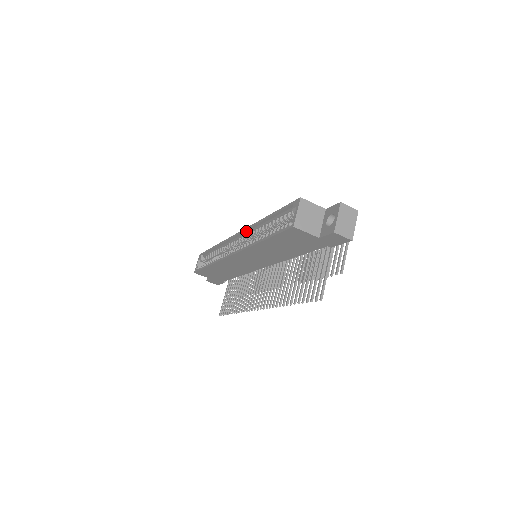
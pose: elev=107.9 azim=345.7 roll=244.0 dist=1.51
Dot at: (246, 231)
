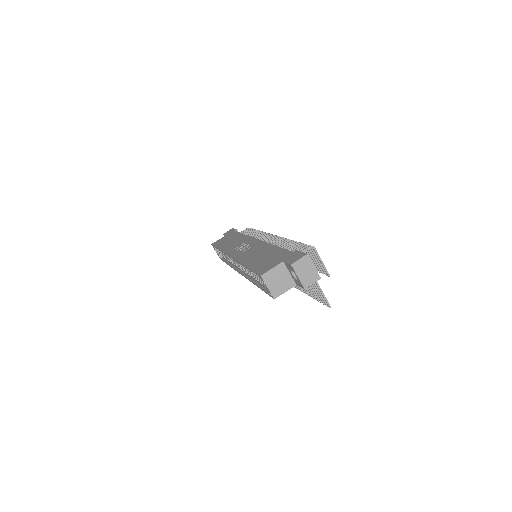
Dot at: occluded
